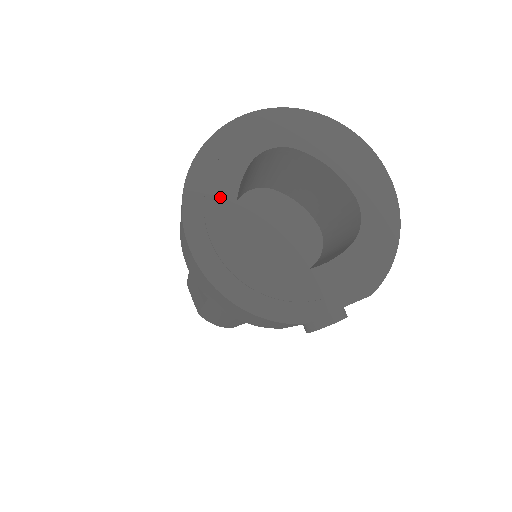
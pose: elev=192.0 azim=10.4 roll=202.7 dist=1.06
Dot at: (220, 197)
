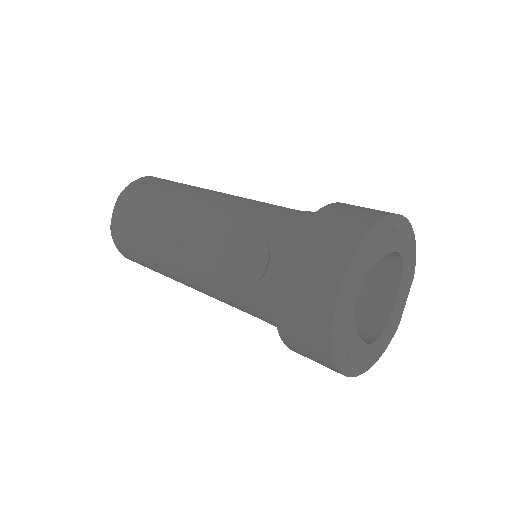
Dot at: (353, 347)
